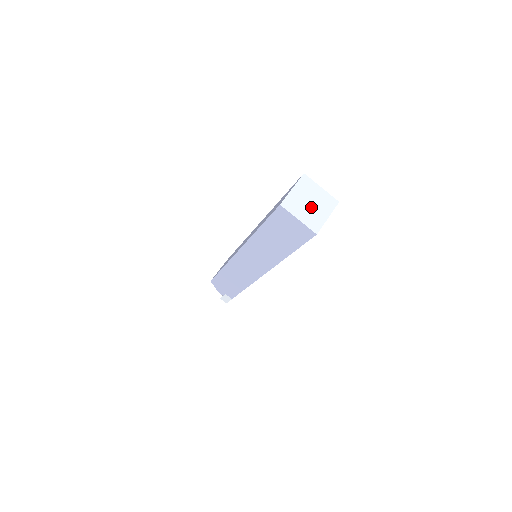
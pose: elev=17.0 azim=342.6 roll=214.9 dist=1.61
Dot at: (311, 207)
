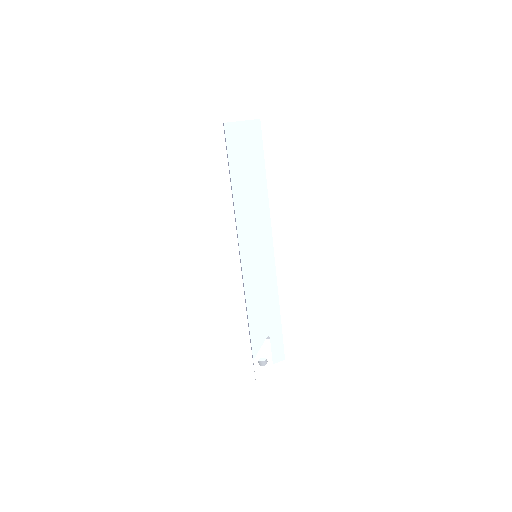
Dot at: occluded
